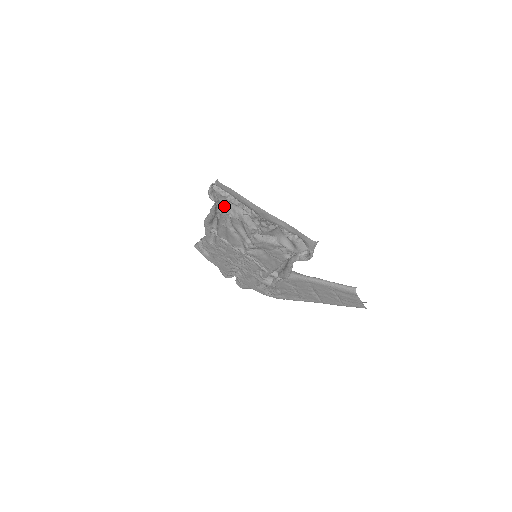
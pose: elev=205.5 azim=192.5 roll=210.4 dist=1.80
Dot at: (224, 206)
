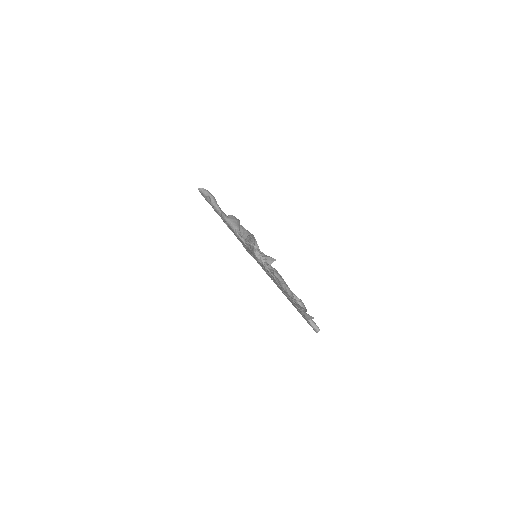
Dot at: occluded
